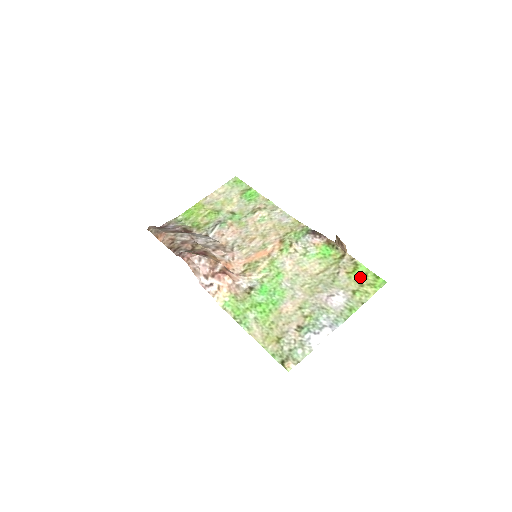
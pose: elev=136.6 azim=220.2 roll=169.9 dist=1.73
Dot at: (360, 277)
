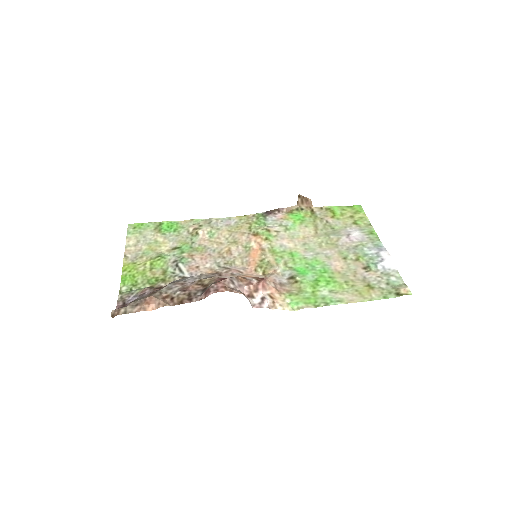
Dot at: (343, 213)
